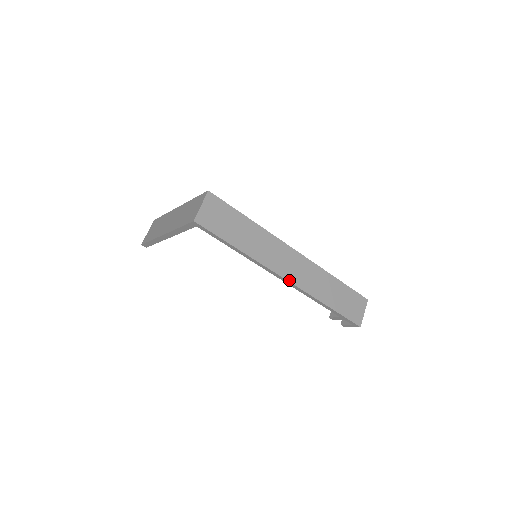
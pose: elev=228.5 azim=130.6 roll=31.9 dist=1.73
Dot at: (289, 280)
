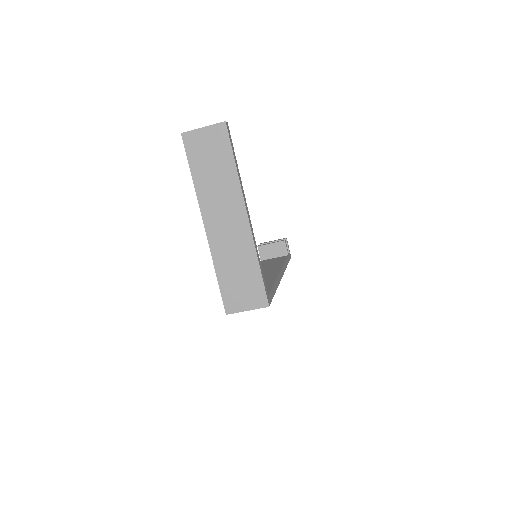
Dot at: occluded
